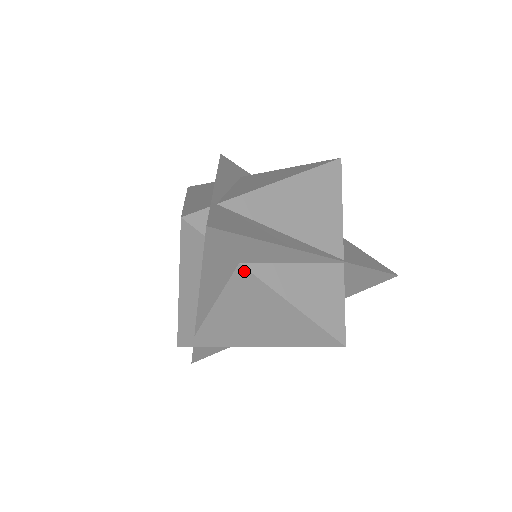
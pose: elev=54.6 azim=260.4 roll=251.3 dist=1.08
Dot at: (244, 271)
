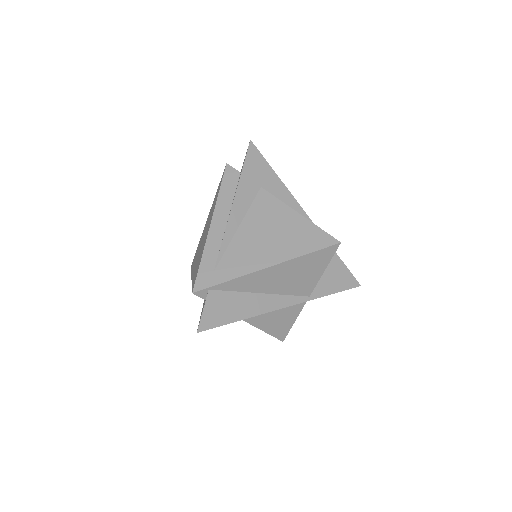
Dot at: (264, 192)
